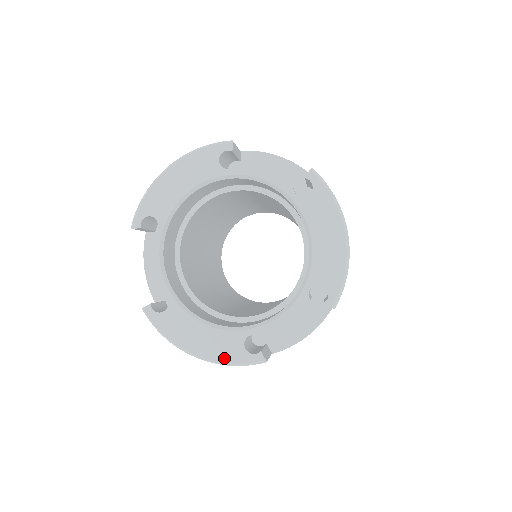
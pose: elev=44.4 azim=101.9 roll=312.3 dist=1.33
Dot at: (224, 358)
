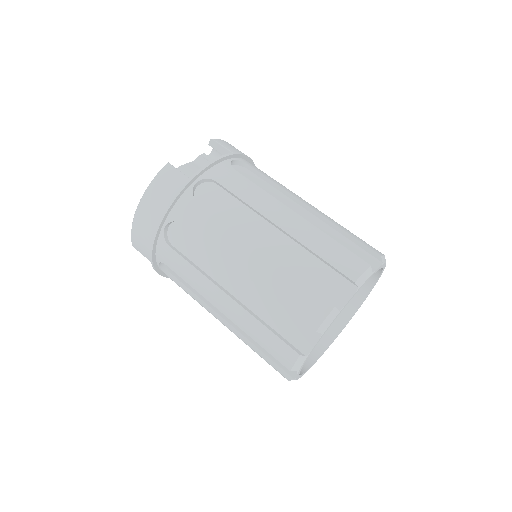
Dot at: occluded
